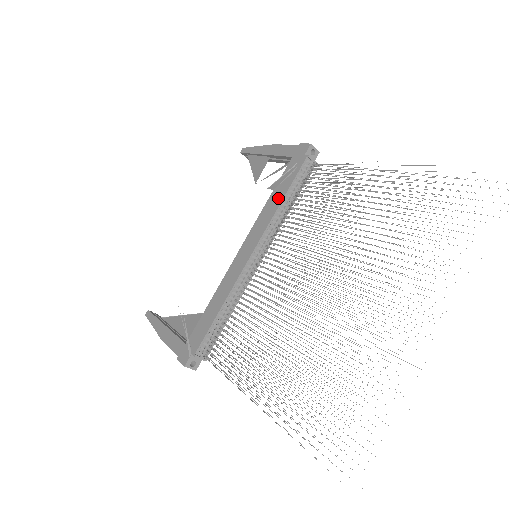
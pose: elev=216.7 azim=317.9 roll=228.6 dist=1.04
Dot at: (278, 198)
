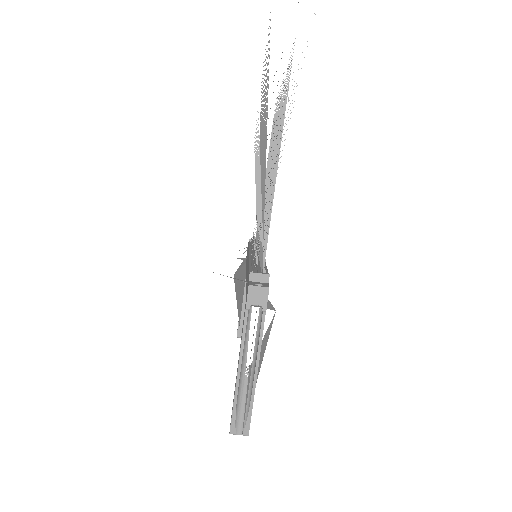
Dot at: occluded
